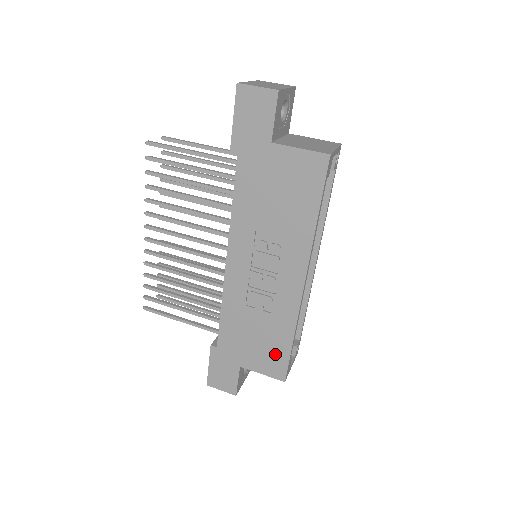
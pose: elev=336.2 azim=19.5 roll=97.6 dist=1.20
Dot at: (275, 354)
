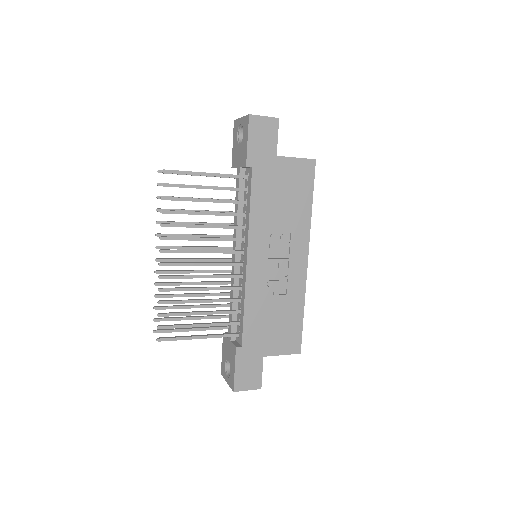
Dot at: (291, 331)
